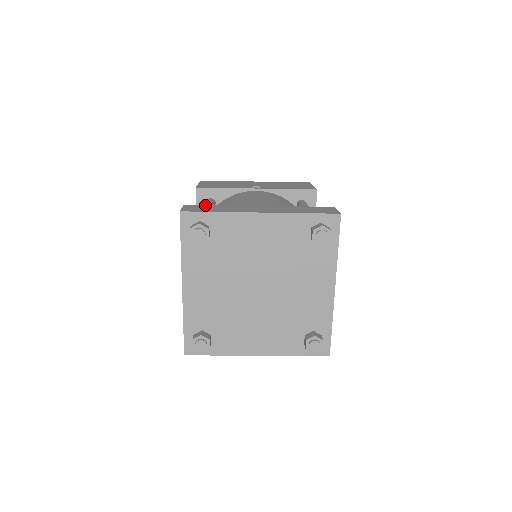
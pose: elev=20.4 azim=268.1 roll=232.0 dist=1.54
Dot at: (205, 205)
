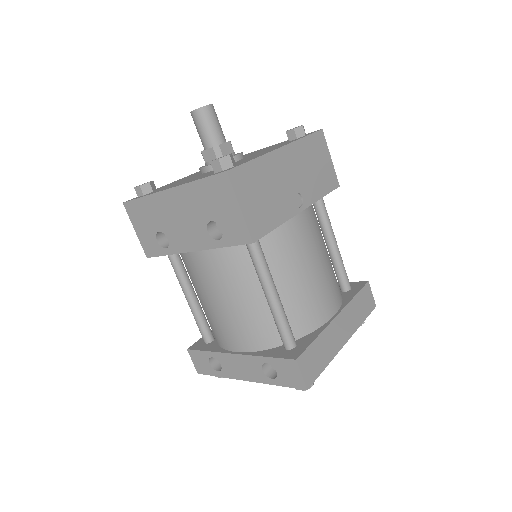
Dot at: (310, 348)
